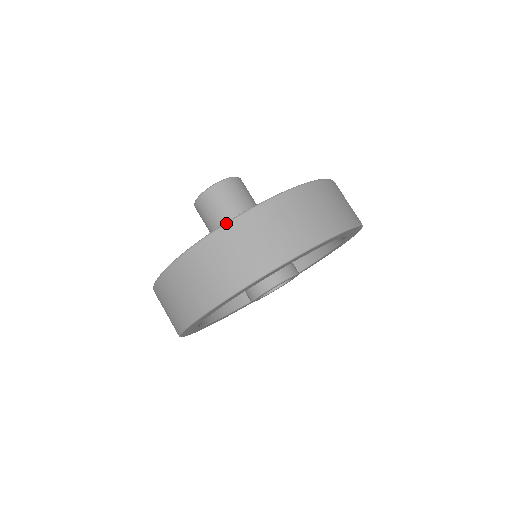
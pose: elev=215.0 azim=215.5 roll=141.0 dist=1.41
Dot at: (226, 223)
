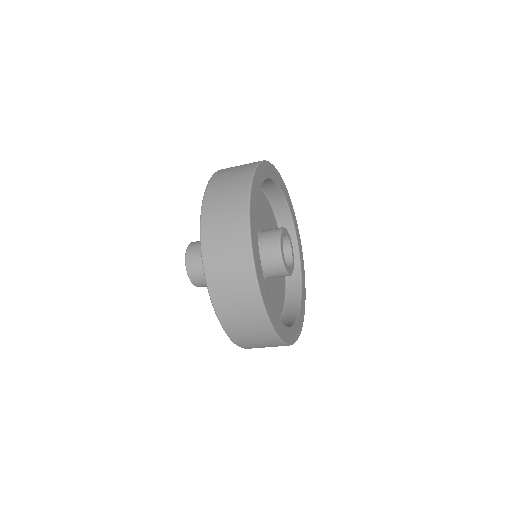
Dot at: (204, 192)
